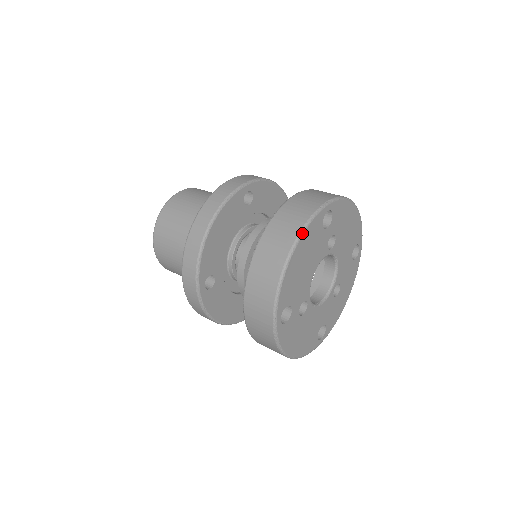
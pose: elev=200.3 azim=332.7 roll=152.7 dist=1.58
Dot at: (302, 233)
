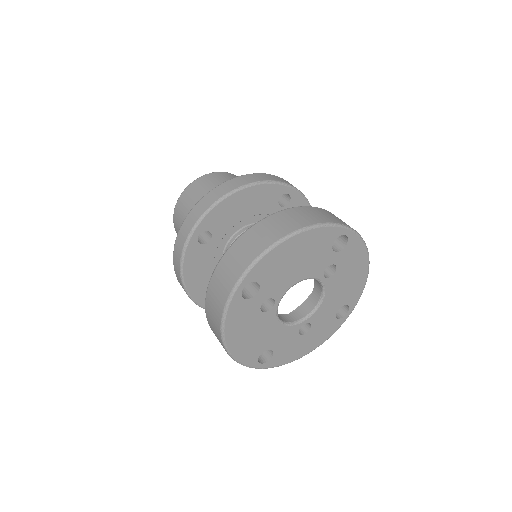
Dot at: (313, 227)
